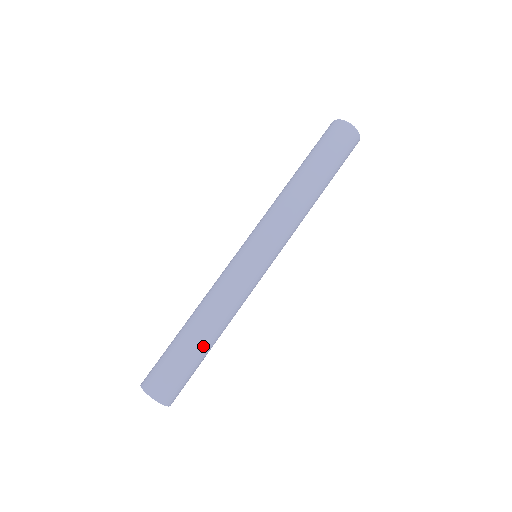
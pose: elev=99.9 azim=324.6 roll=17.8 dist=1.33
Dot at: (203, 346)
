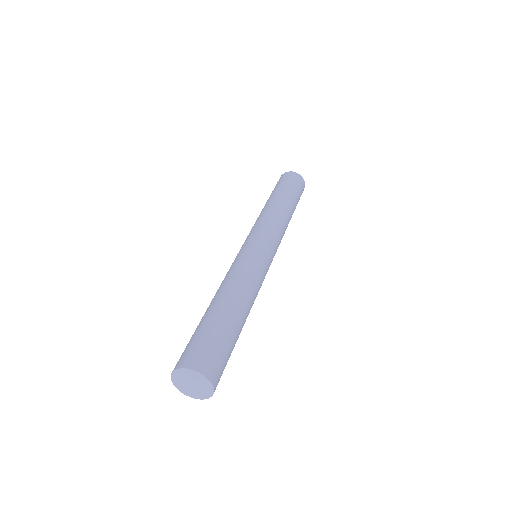
Dot at: (214, 309)
